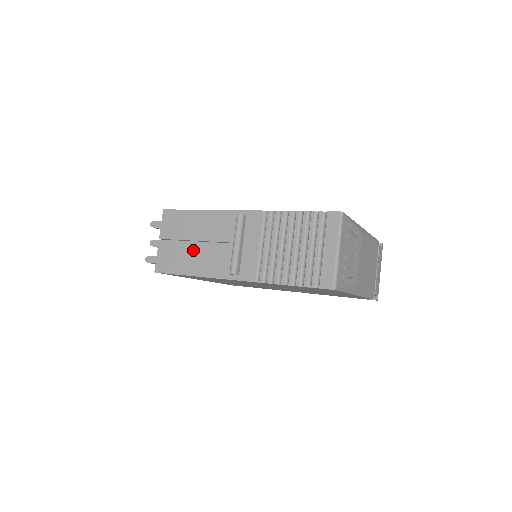
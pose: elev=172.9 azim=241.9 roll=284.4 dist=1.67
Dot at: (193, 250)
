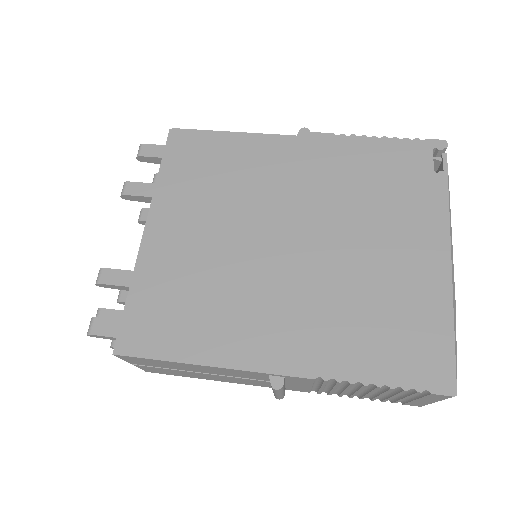
Dot at: (201, 375)
